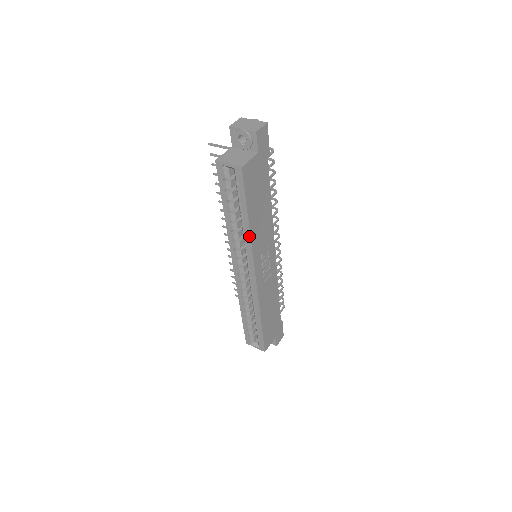
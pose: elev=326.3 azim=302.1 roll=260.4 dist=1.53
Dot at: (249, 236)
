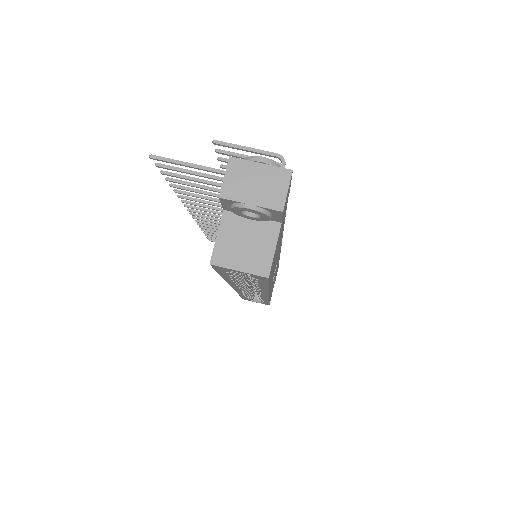
Dot at: (266, 291)
